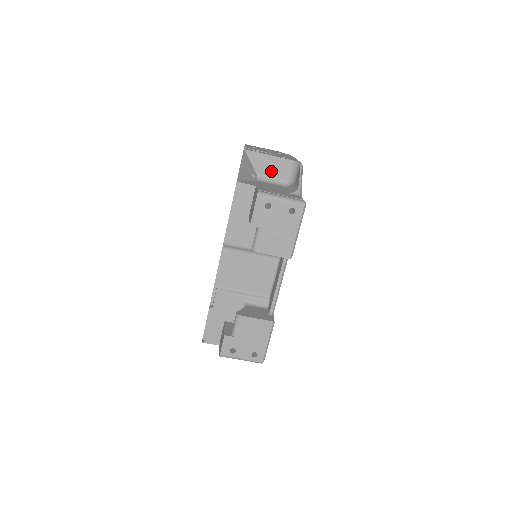
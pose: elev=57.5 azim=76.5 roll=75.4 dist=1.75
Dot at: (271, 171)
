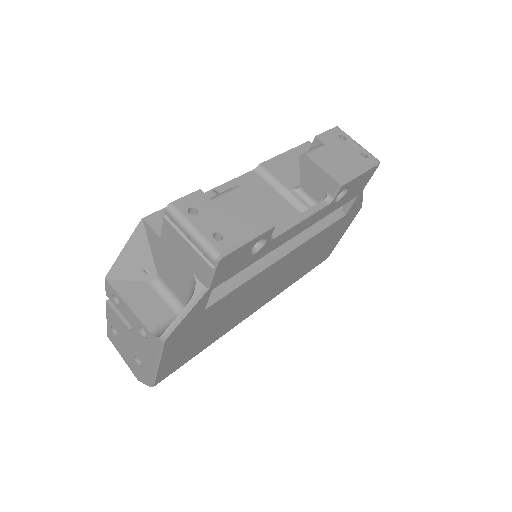
Dot at: occluded
